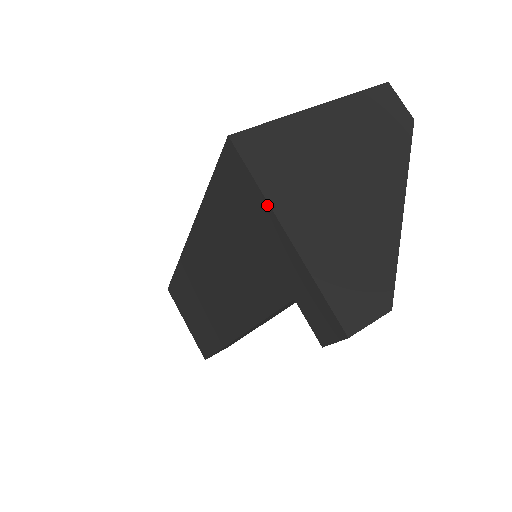
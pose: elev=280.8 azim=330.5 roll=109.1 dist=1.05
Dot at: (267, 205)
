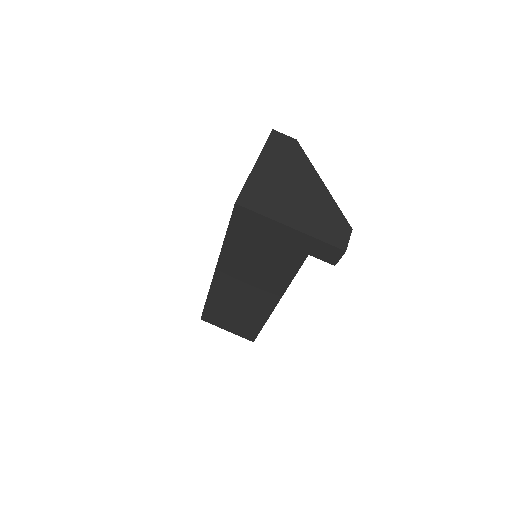
Dot at: (274, 222)
